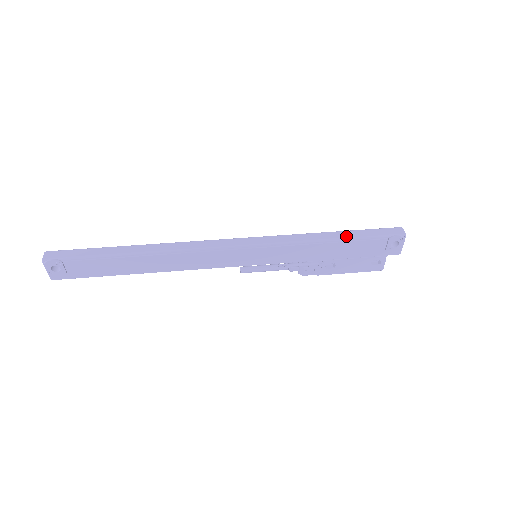
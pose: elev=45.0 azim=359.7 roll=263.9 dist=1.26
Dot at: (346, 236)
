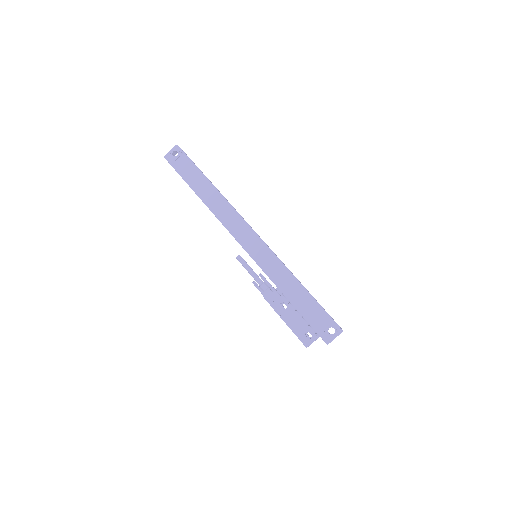
Dot at: occluded
